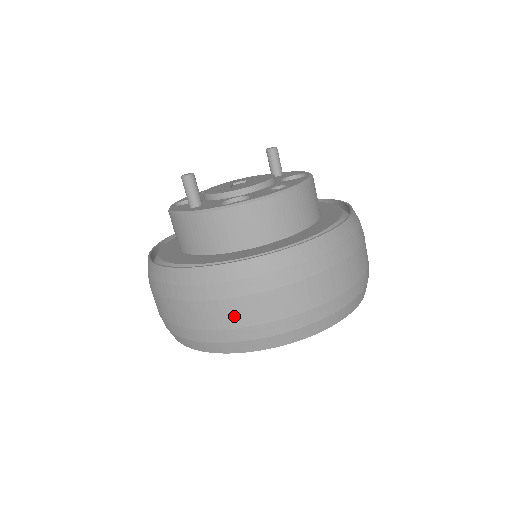
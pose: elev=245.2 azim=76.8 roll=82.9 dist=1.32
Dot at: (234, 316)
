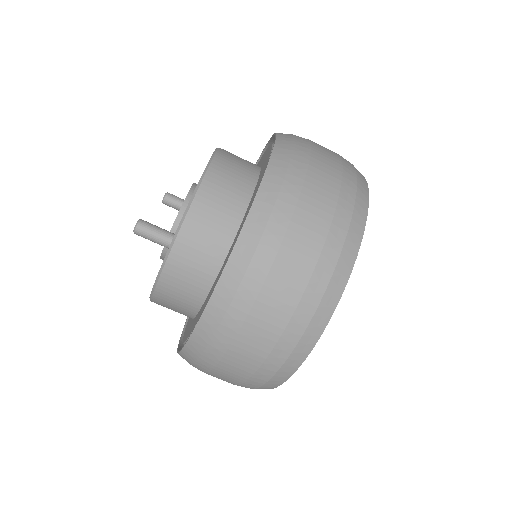
Dot at: (314, 224)
